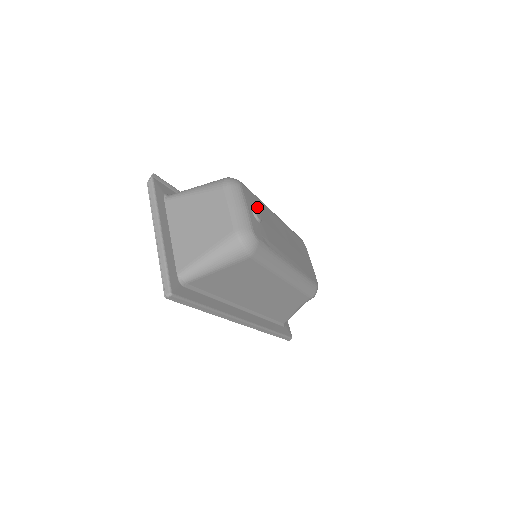
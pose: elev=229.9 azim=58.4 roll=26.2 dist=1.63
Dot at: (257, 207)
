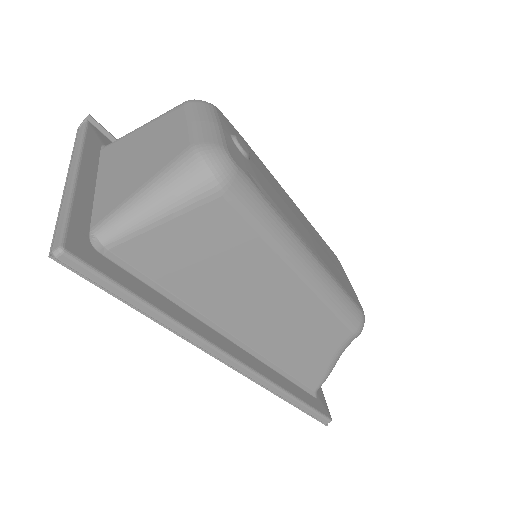
Dot at: occluded
